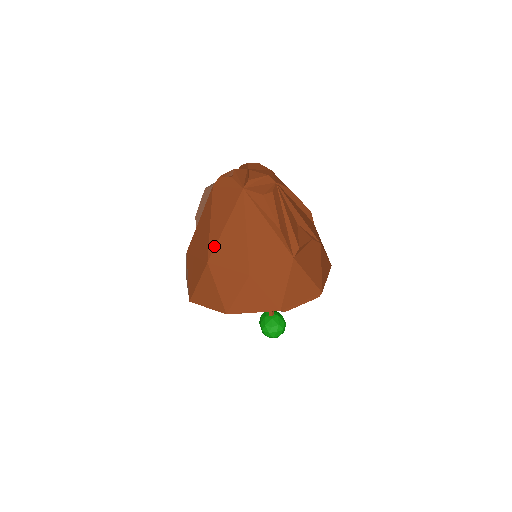
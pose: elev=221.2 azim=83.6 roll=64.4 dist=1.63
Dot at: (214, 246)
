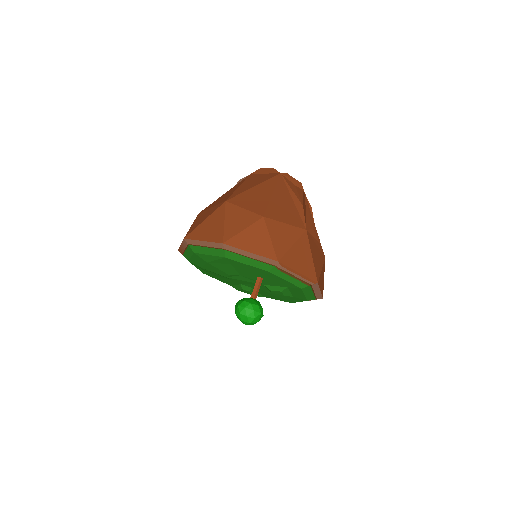
Dot at: (237, 194)
